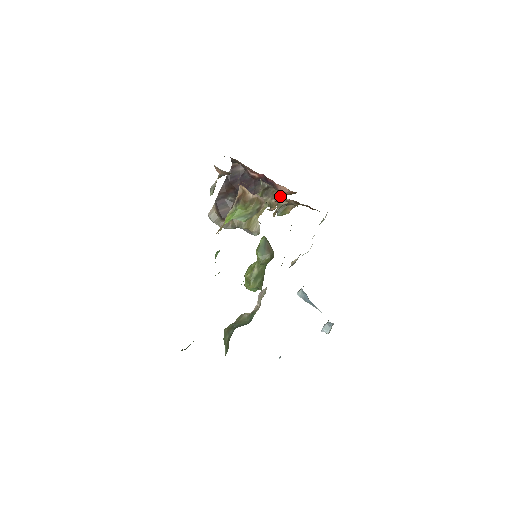
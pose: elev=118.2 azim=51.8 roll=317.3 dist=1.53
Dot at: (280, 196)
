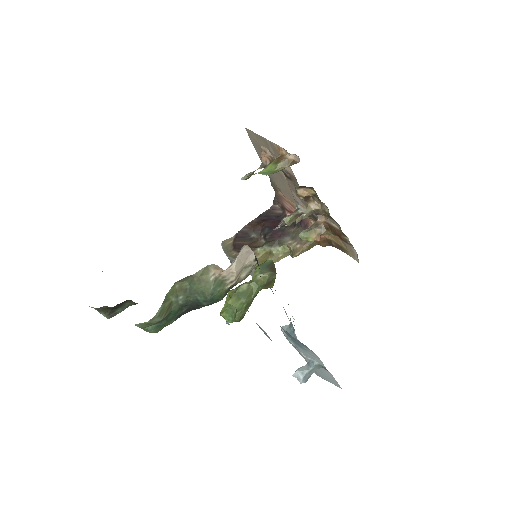
Dot at: (308, 241)
